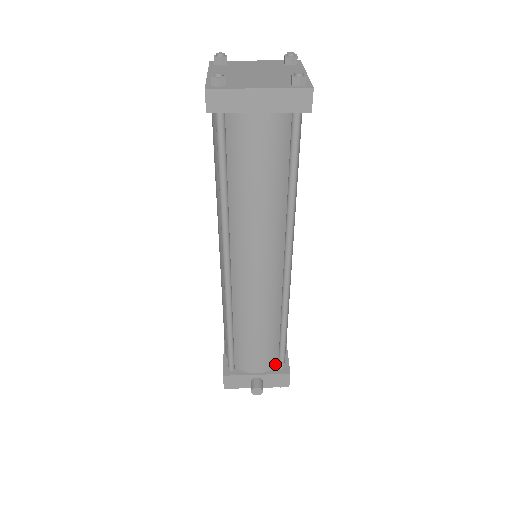
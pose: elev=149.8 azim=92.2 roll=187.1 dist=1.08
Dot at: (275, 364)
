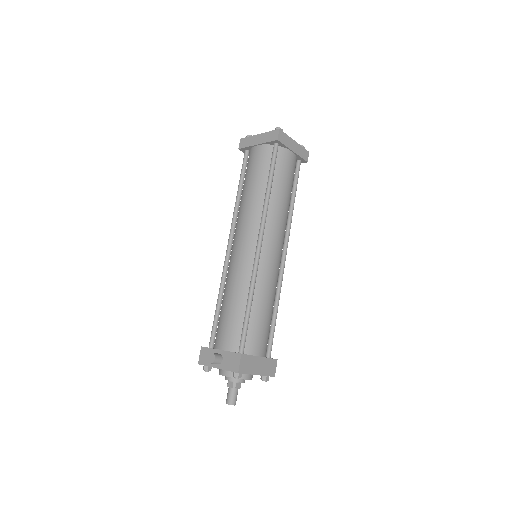
Dot at: (237, 348)
